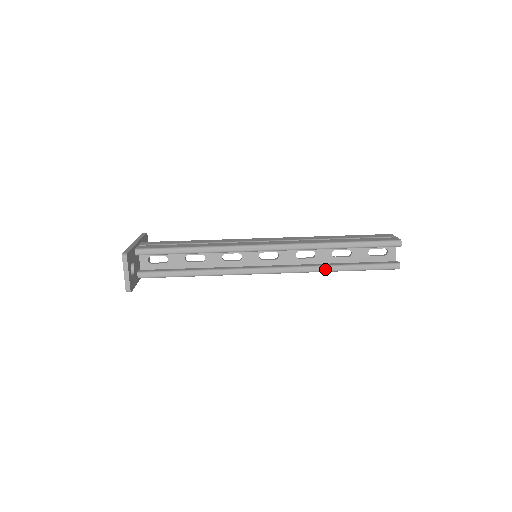
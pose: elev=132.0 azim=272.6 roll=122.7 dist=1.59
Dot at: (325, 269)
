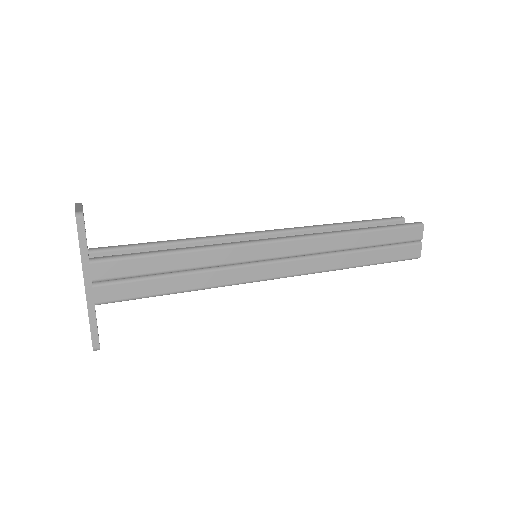
Dot at: (343, 231)
